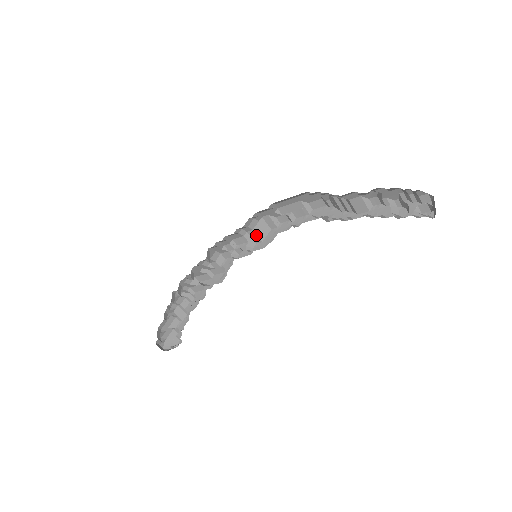
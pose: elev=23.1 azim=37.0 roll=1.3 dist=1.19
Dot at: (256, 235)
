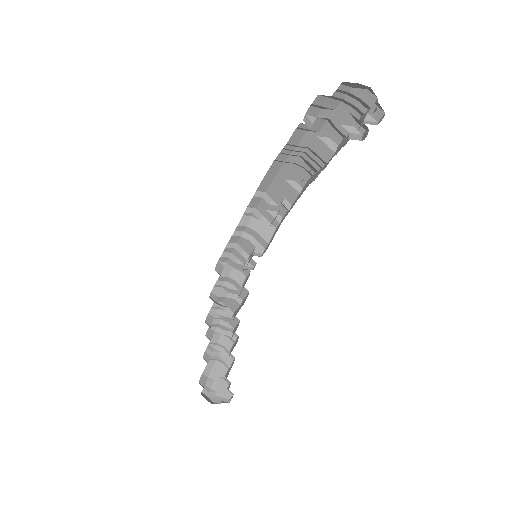
Dot at: (260, 237)
